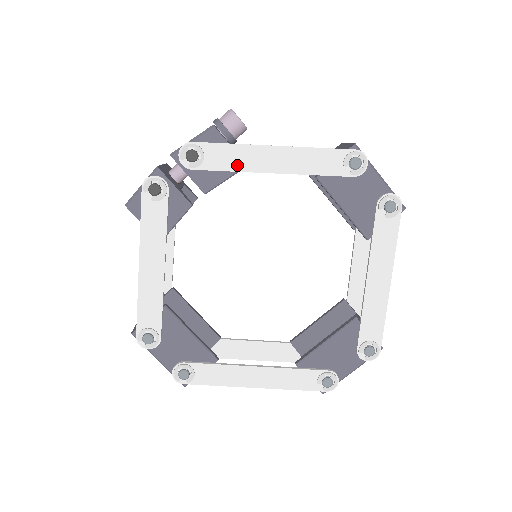
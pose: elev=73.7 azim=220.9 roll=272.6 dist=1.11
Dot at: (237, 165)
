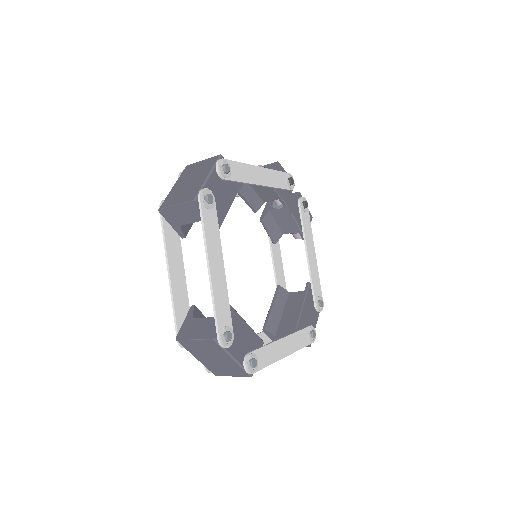
Dot at: (306, 232)
